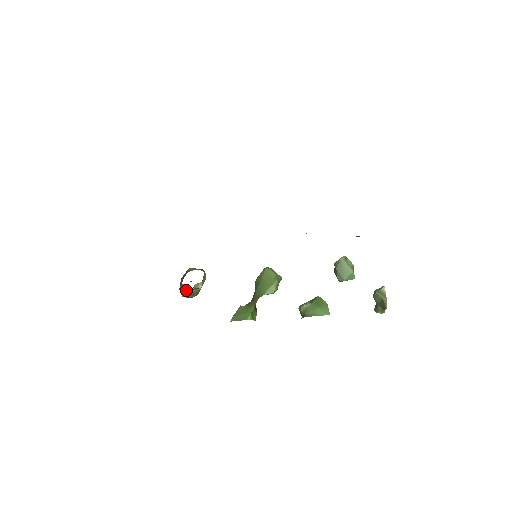
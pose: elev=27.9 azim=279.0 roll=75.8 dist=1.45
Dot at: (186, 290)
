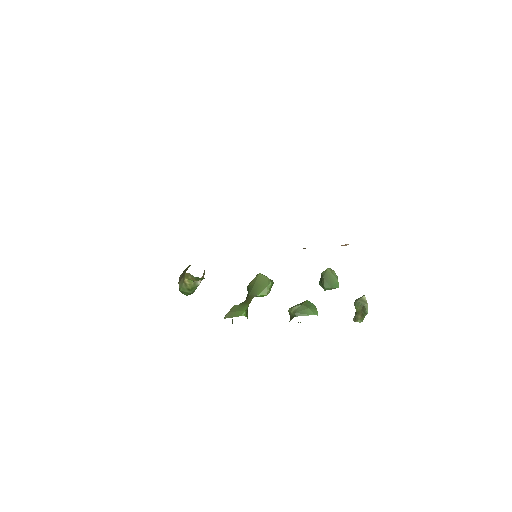
Dot at: (186, 283)
